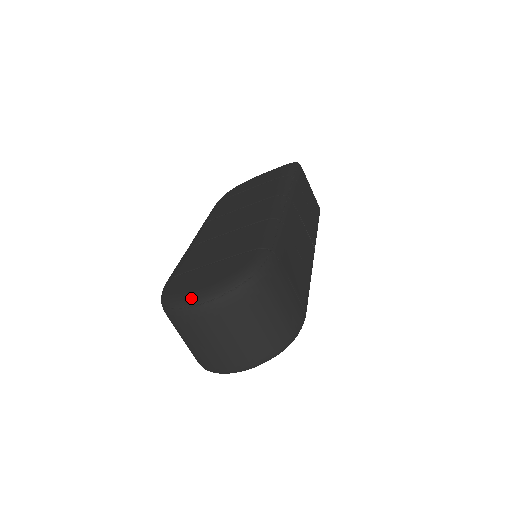
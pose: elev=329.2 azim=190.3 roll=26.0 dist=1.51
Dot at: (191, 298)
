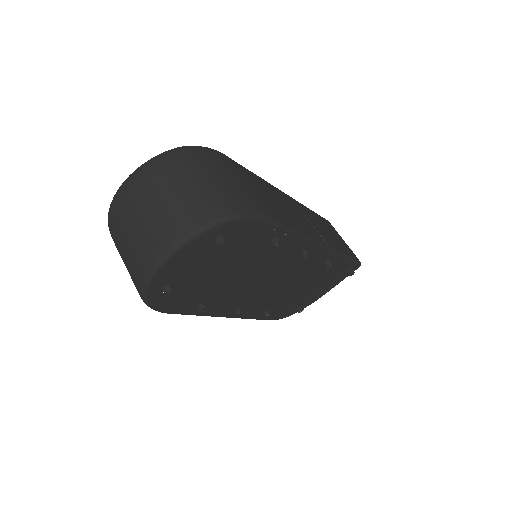
Dot at: occluded
